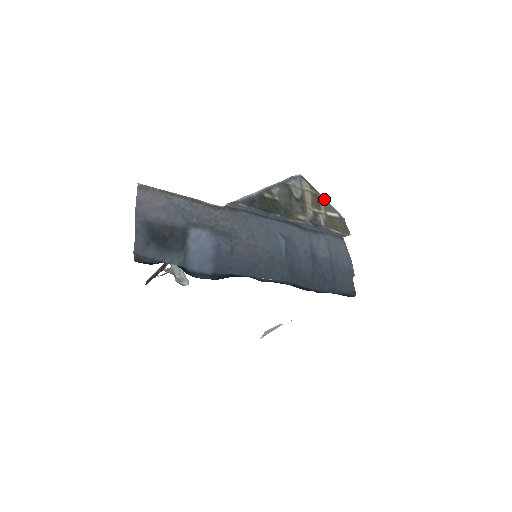
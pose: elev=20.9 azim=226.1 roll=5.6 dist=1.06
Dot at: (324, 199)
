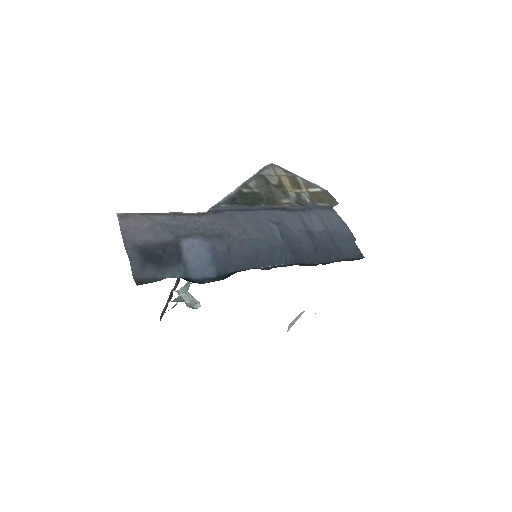
Dot at: (302, 178)
